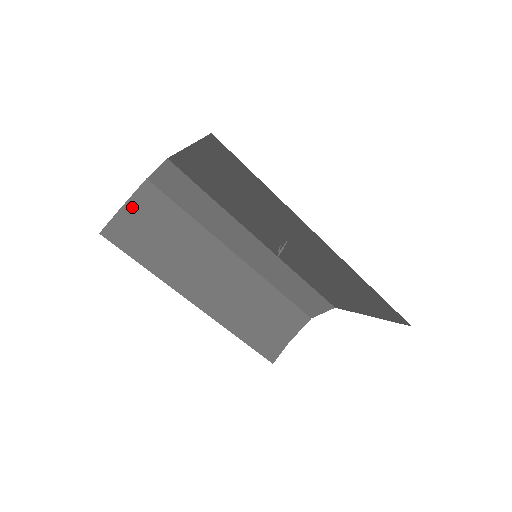
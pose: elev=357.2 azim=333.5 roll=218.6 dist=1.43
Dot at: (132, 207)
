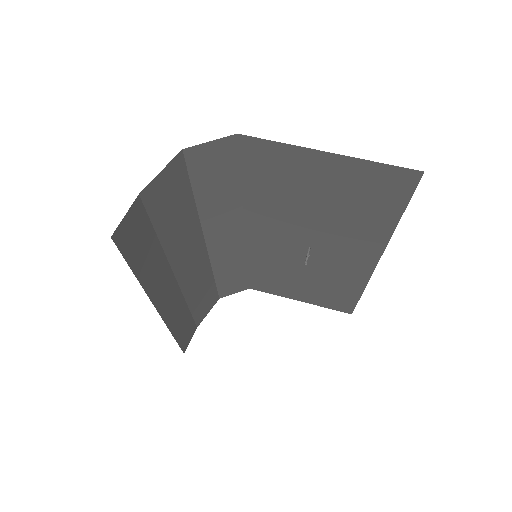
Dot at: (152, 191)
